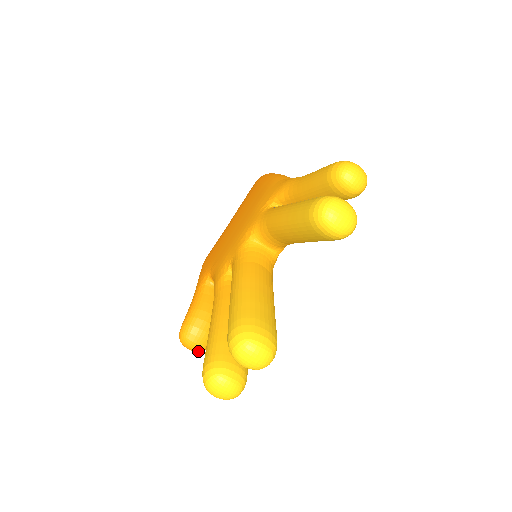
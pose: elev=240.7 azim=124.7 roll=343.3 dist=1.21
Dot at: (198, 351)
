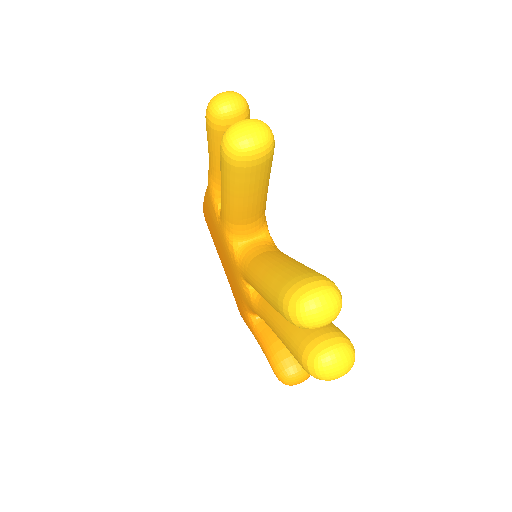
Dot at: (308, 376)
